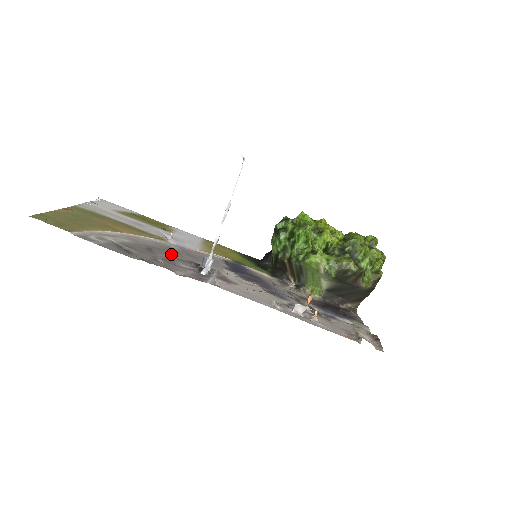
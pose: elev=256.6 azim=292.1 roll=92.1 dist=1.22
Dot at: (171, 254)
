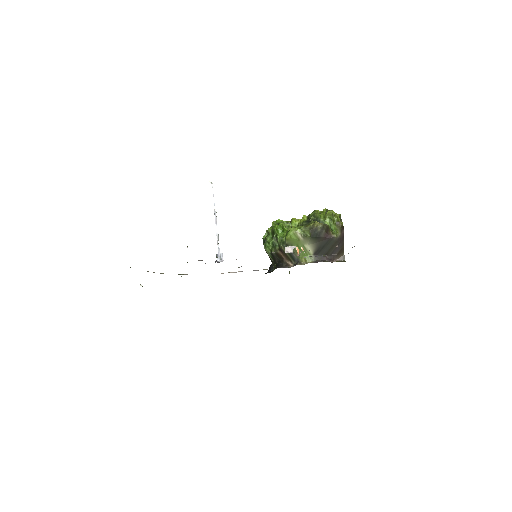
Dot at: occluded
